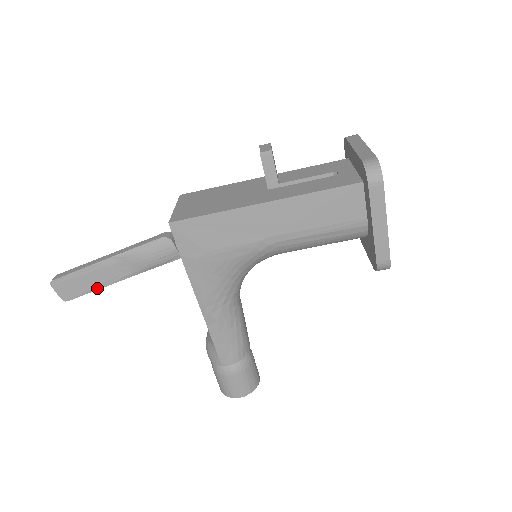
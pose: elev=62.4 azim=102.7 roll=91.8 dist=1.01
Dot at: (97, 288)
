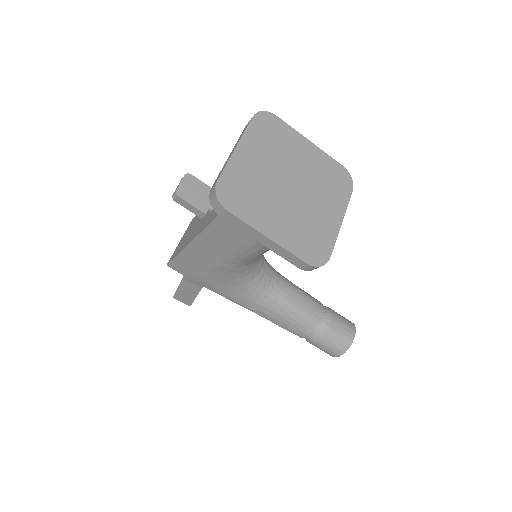
Dot at: (195, 296)
